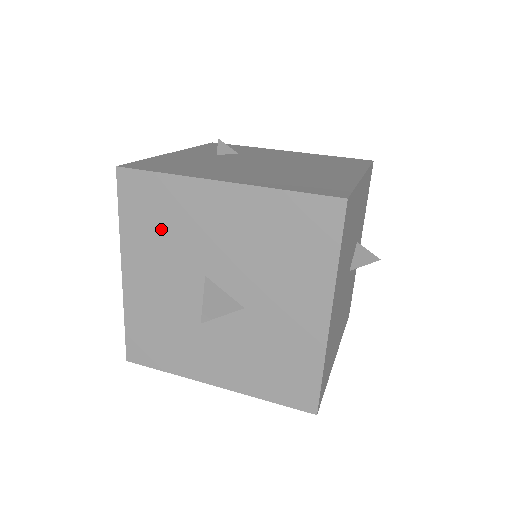
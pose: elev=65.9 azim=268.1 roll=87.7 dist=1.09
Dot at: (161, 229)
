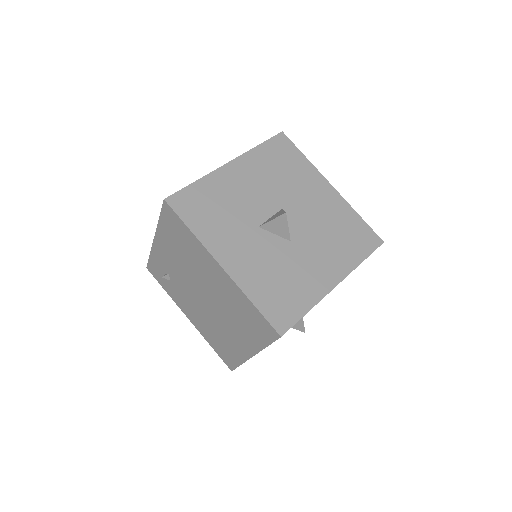
Dot at: (279, 170)
